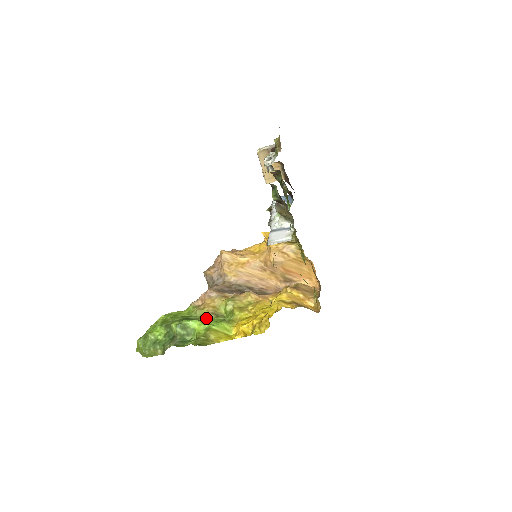
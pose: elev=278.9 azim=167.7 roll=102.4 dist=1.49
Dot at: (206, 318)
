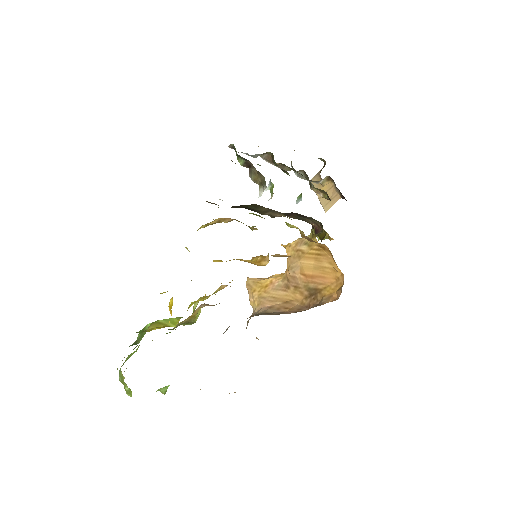
Dot at: (176, 327)
